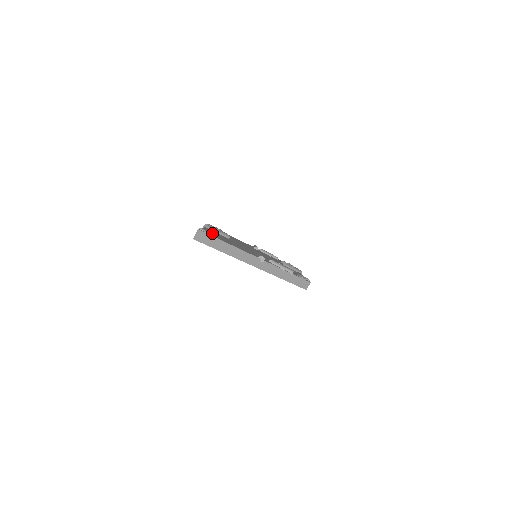
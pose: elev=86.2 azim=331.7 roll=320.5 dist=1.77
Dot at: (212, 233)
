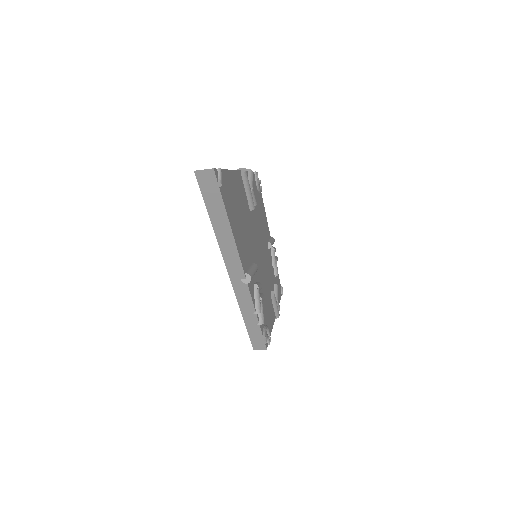
Dot at: (233, 188)
